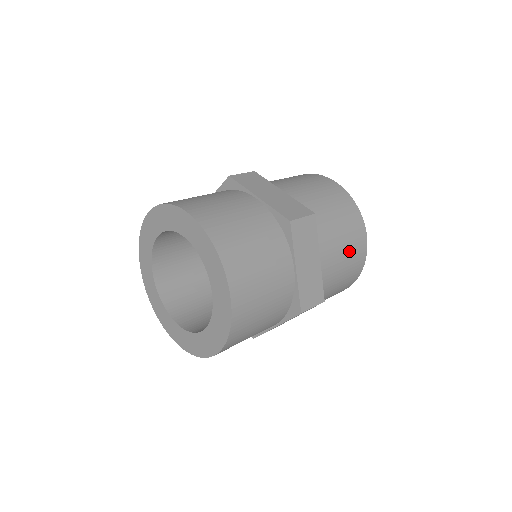
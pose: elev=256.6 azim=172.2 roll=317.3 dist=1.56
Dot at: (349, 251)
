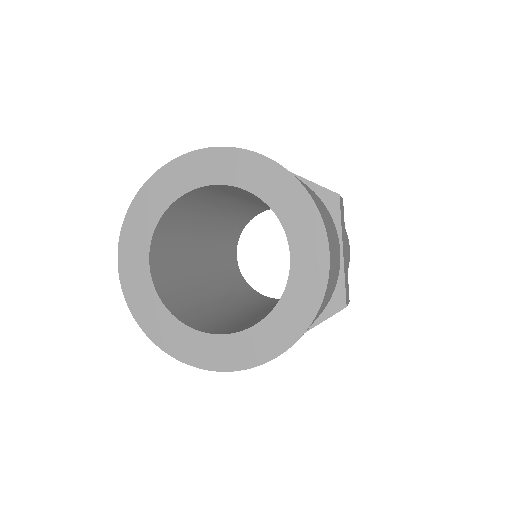
Dot at: occluded
